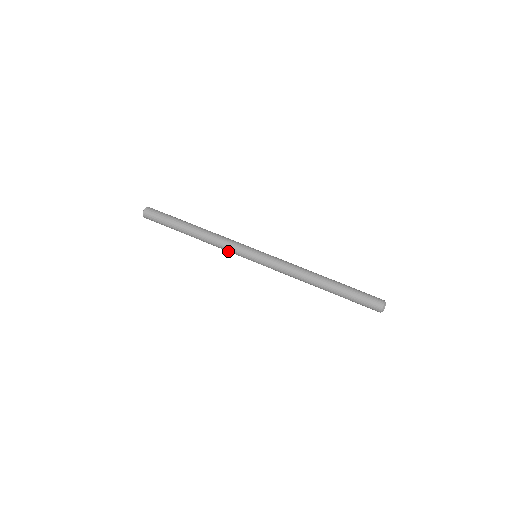
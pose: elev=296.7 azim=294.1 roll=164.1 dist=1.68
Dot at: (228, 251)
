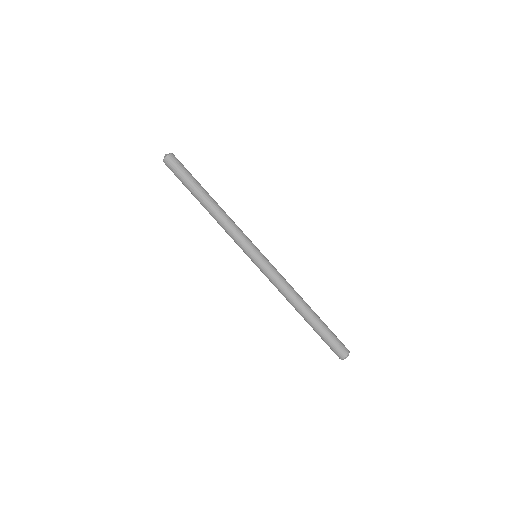
Dot at: (232, 238)
